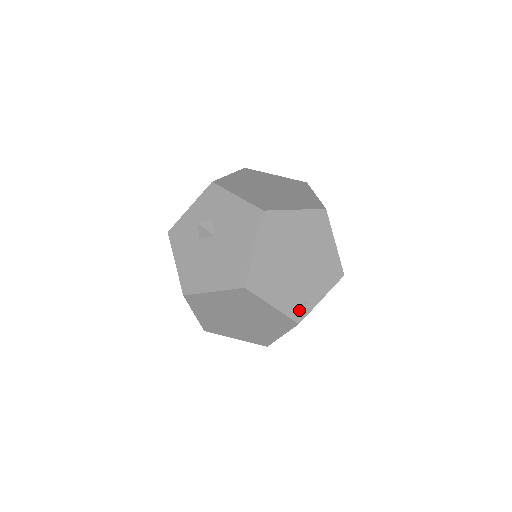
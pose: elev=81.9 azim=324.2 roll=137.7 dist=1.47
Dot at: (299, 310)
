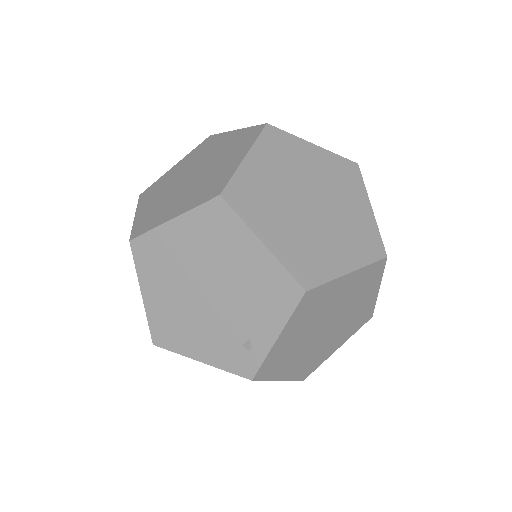
Dot at: (243, 361)
